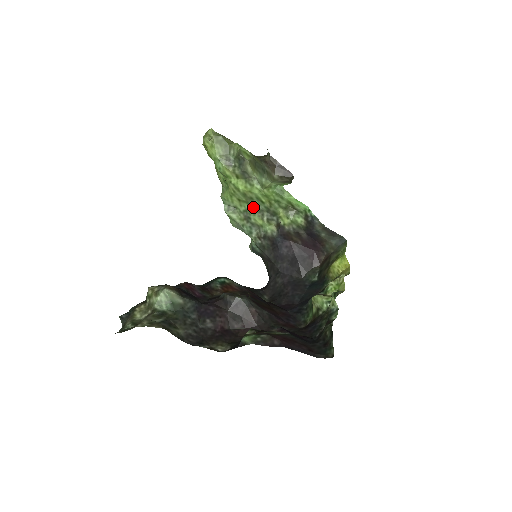
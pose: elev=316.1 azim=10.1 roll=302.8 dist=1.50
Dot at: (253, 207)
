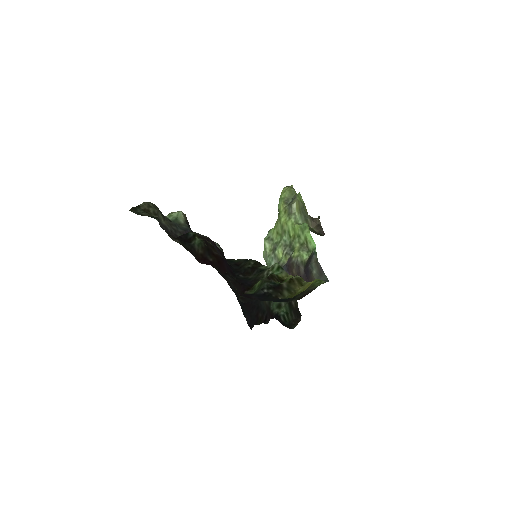
Dot at: (283, 240)
